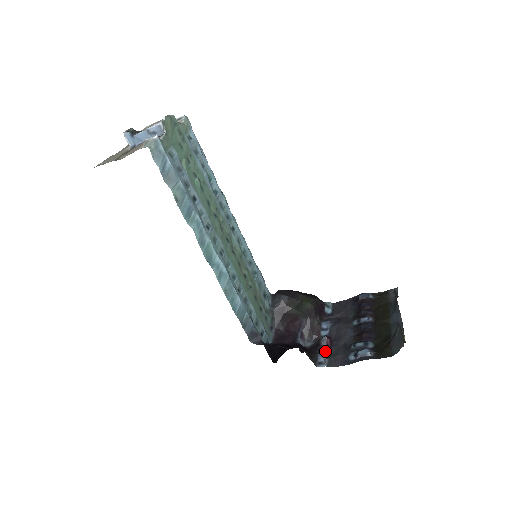
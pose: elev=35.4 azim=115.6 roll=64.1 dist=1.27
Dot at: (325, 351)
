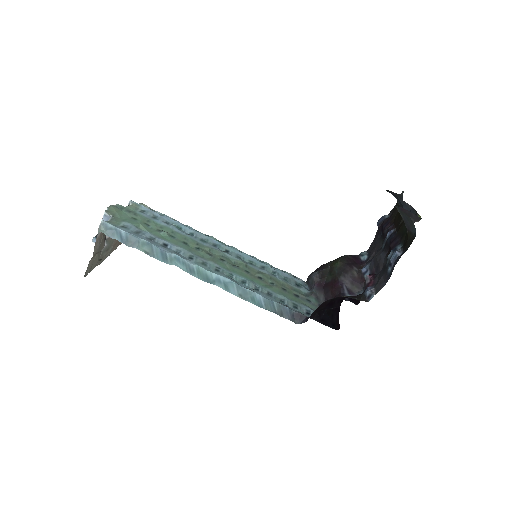
Dot at: (371, 286)
